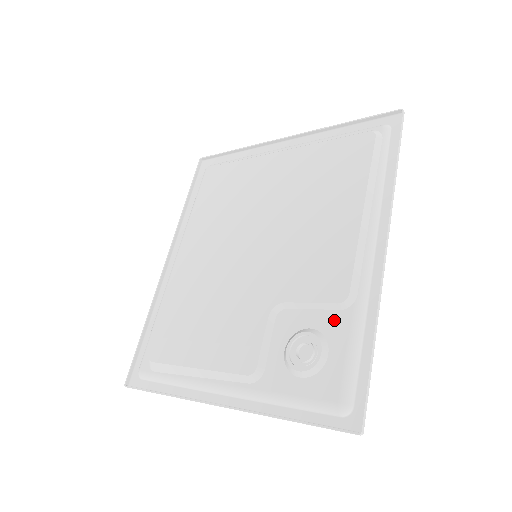
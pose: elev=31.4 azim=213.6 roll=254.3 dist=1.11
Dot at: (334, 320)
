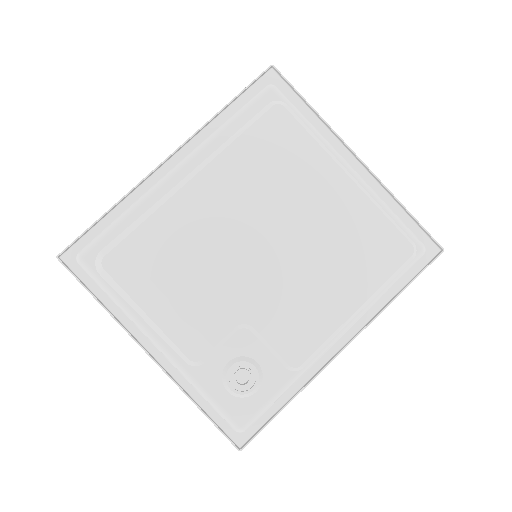
Dot at: (277, 372)
